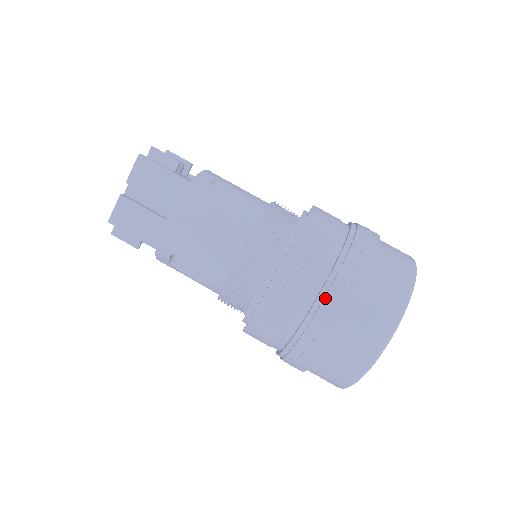
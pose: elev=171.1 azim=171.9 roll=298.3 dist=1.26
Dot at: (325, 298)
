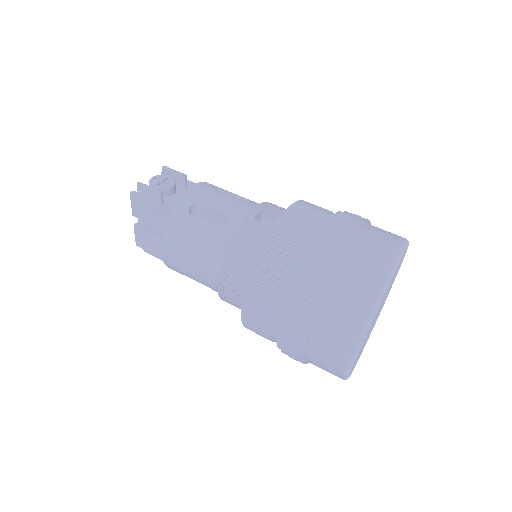
Dot at: (285, 324)
